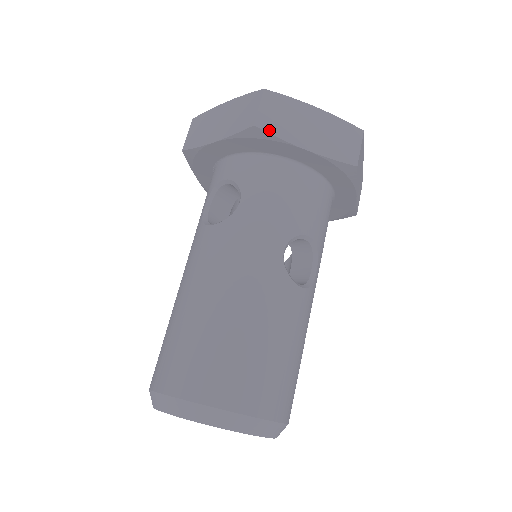
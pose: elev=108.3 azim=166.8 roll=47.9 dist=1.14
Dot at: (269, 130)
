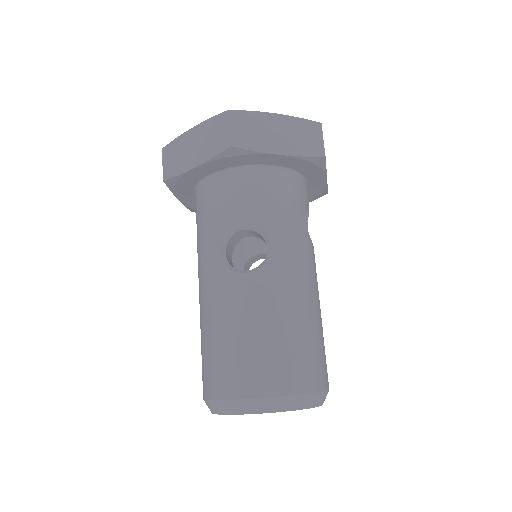
Dot at: (171, 175)
